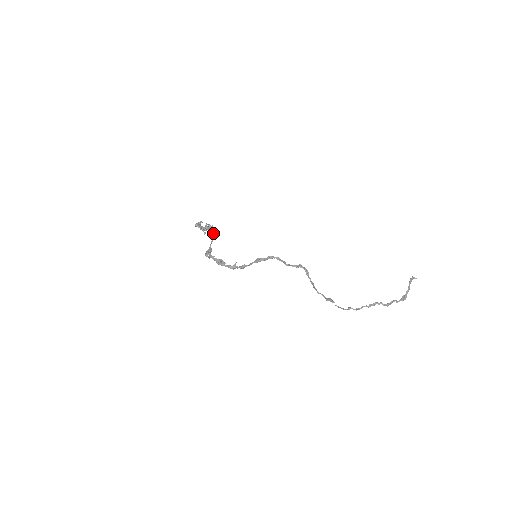
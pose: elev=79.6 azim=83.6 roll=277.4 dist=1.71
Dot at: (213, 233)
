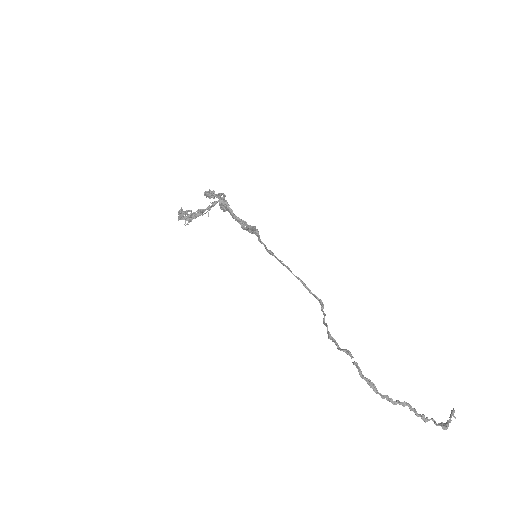
Dot at: (222, 193)
